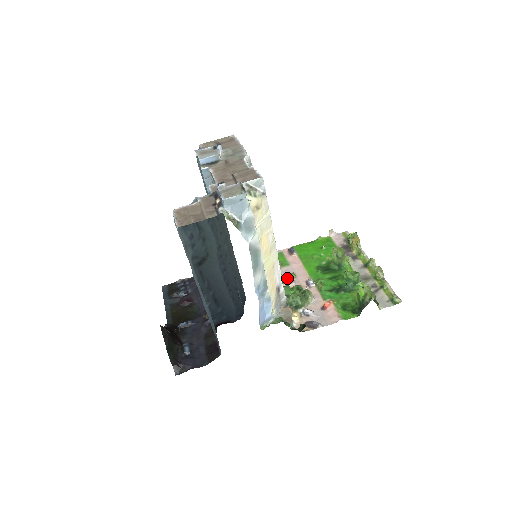
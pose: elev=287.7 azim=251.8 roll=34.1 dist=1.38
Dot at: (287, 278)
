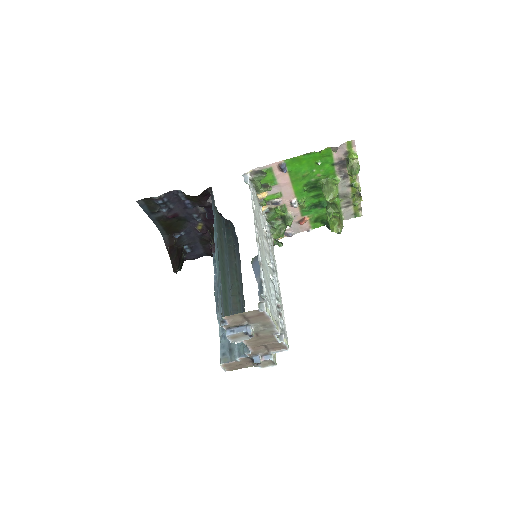
Dot at: (273, 199)
